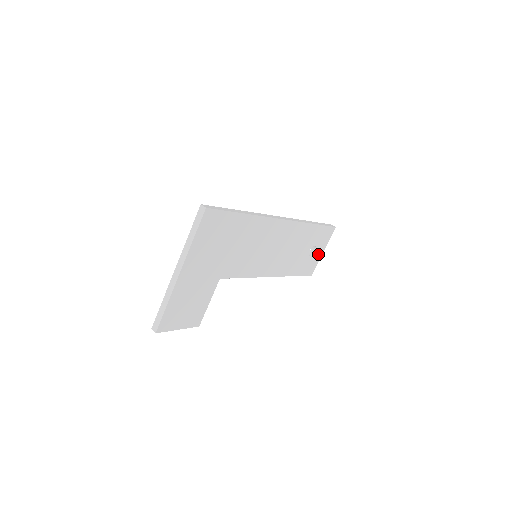
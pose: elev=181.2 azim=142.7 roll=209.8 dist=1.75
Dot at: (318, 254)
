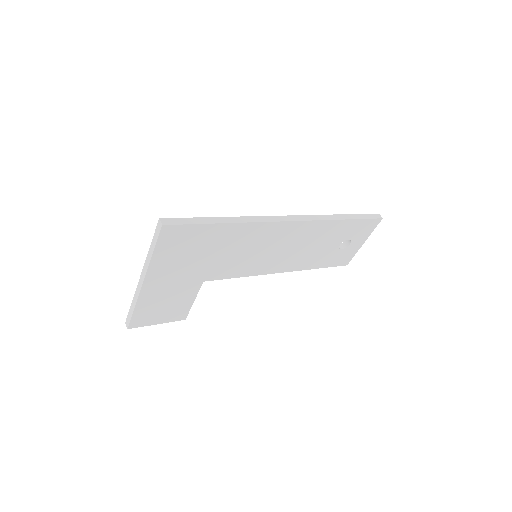
Dot at: (355, 246)
